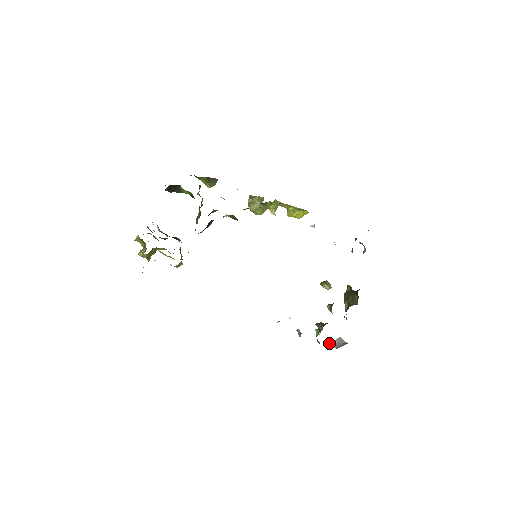
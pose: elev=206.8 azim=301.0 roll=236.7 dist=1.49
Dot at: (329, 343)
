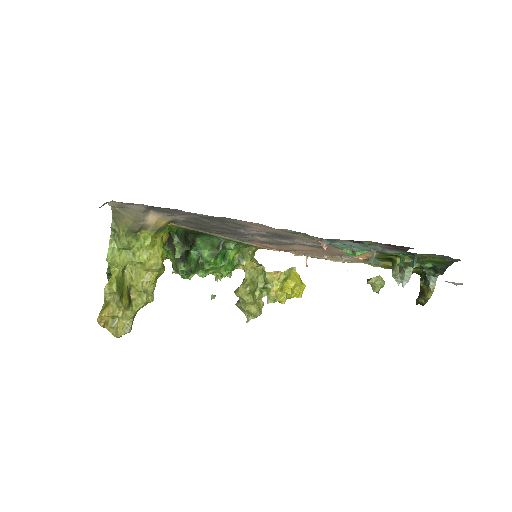
Dot at: occluded
